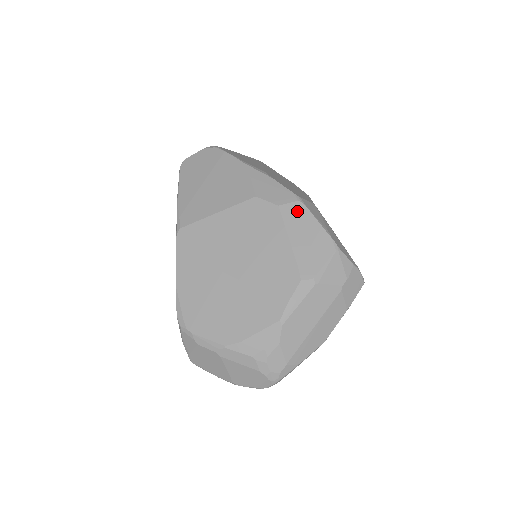
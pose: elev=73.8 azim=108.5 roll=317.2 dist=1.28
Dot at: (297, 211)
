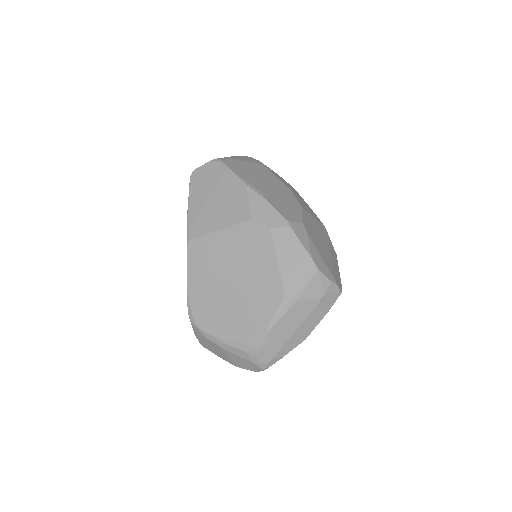
Dot at: (285, 235)
